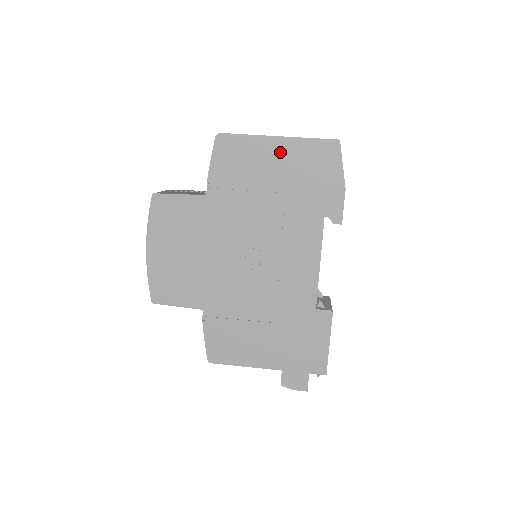
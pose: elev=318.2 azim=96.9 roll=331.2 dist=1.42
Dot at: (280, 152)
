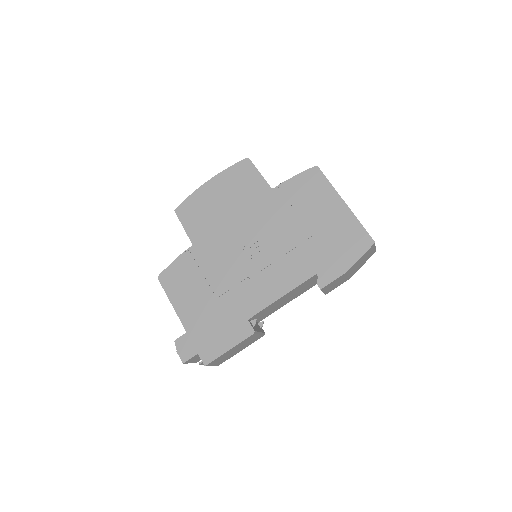
Dot at: (336, 212)
